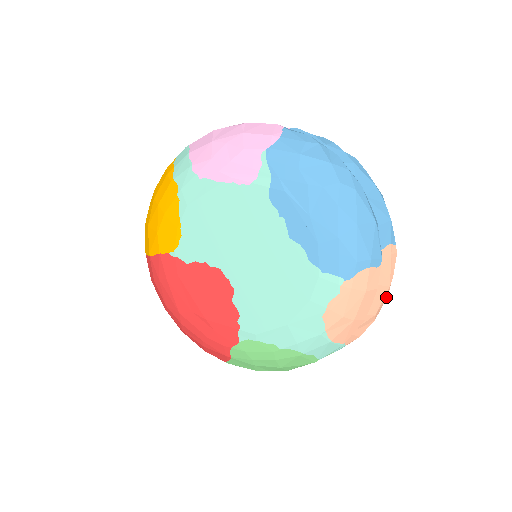
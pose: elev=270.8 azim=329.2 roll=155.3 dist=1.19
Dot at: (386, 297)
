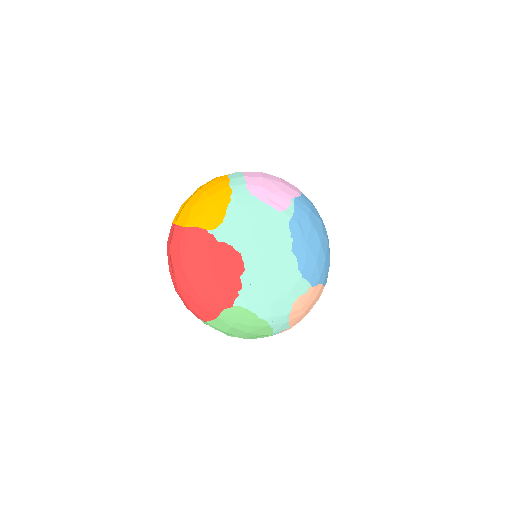
Dot at: occluded
